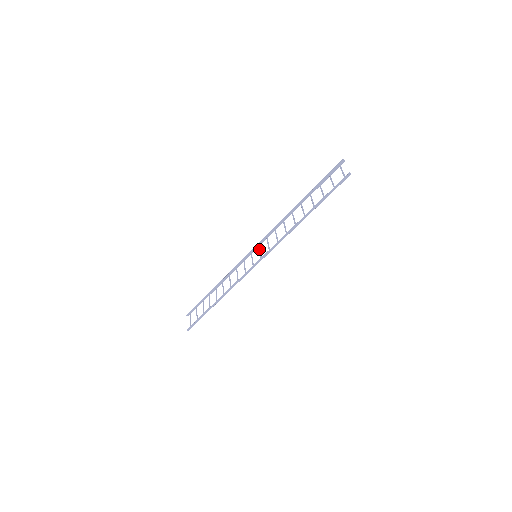
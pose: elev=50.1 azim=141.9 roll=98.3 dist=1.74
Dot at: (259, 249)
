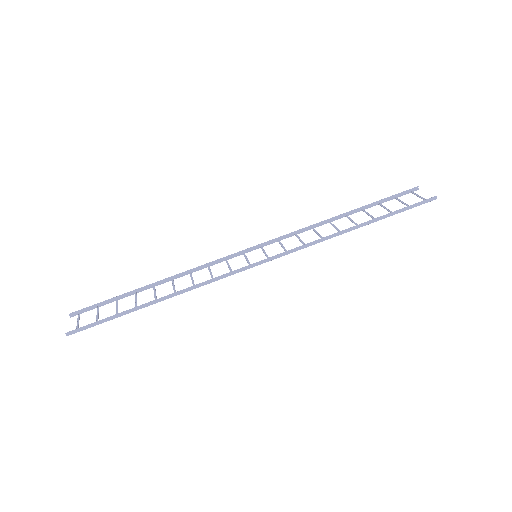
Dot at: (262, 250)
